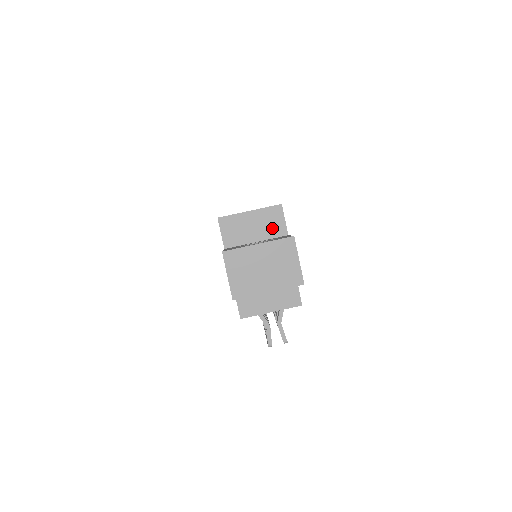
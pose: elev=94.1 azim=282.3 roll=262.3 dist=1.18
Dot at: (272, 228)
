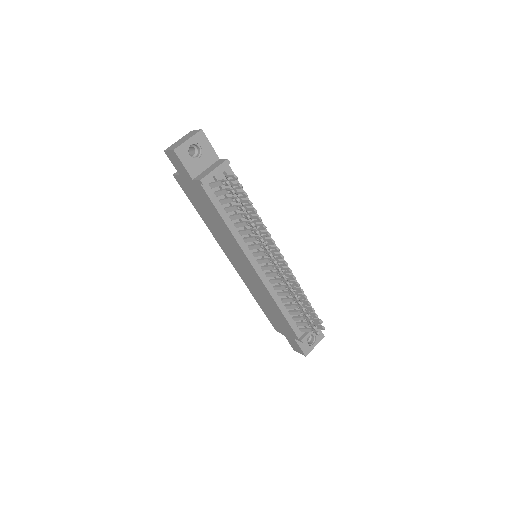
Dot at: occluded
